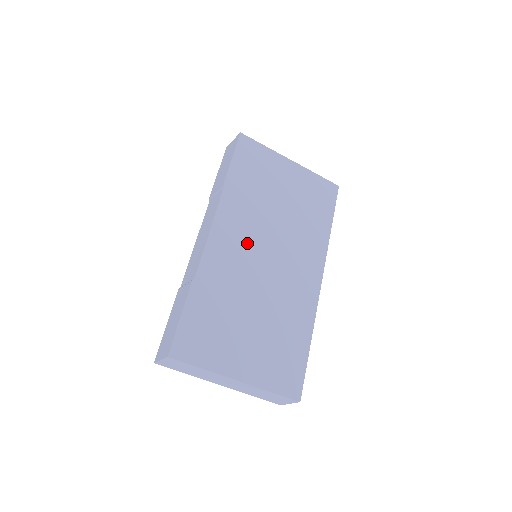
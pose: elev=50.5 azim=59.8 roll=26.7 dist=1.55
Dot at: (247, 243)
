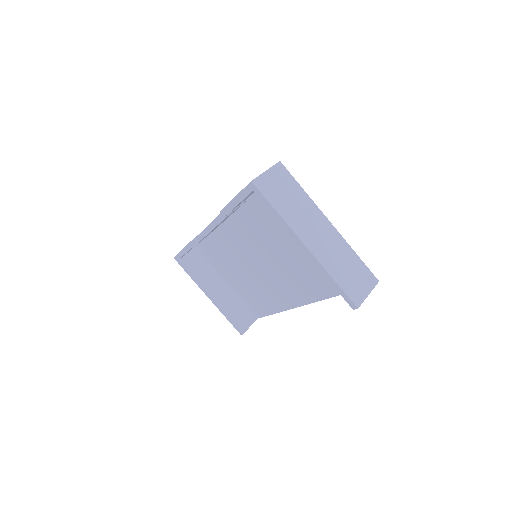
Dot at: occluded
